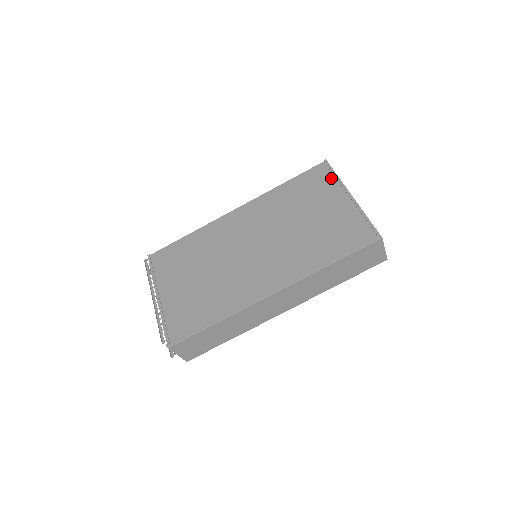
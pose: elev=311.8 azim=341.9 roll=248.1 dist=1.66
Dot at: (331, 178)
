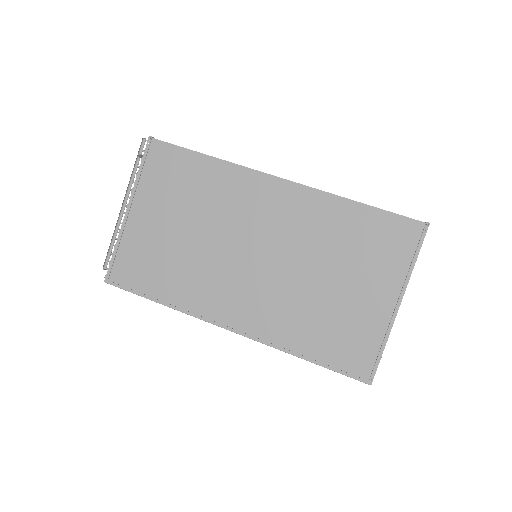
Dot at: (407, 257)
